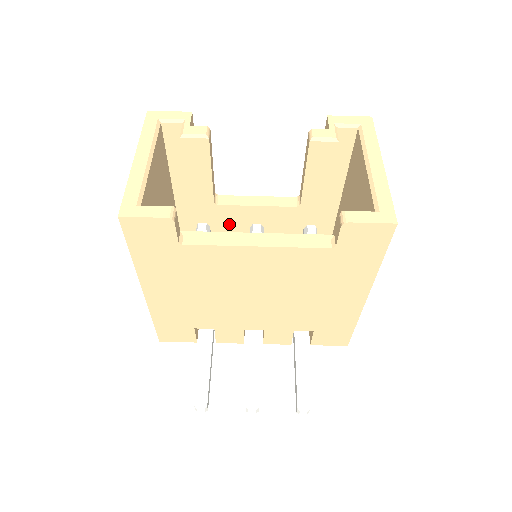
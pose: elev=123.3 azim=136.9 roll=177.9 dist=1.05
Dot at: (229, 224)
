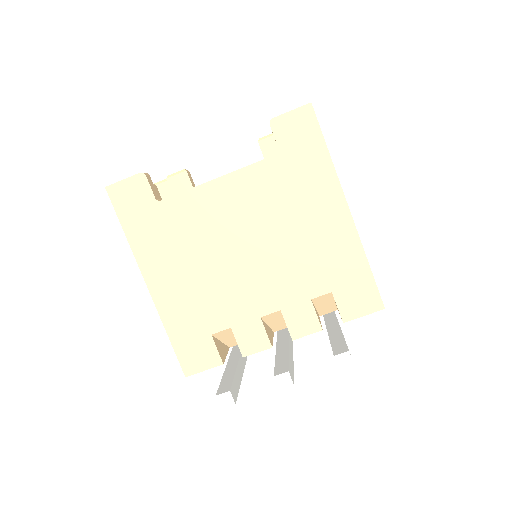
Dot at: occluded
